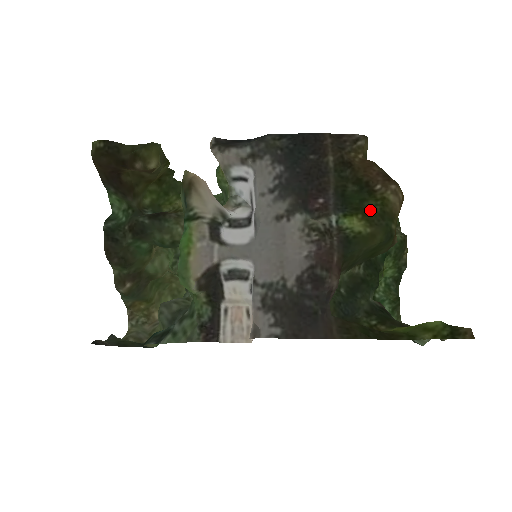
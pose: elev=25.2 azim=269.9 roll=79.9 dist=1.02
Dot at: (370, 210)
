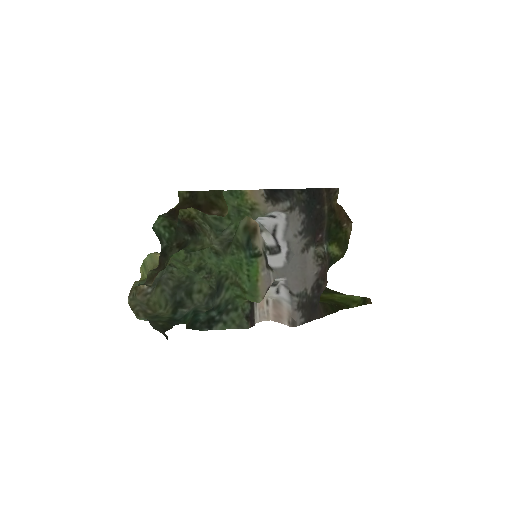
Dot at: (340, 239)
